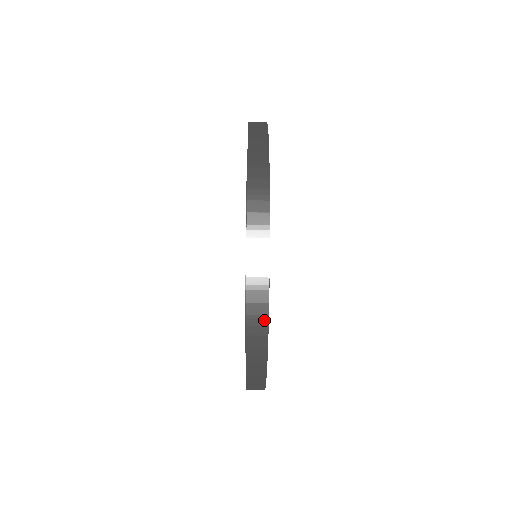
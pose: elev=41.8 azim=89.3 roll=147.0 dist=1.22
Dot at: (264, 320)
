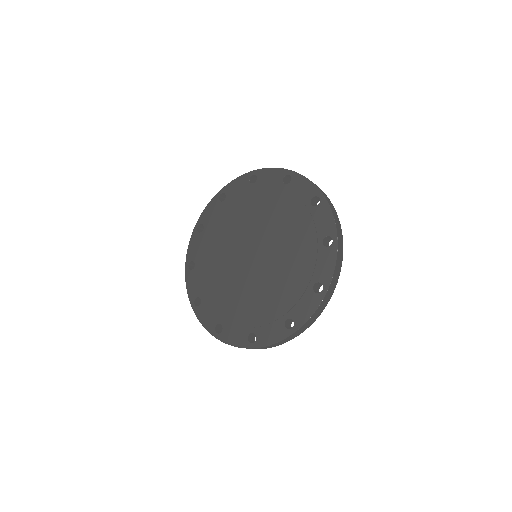
Dot at: occluded
